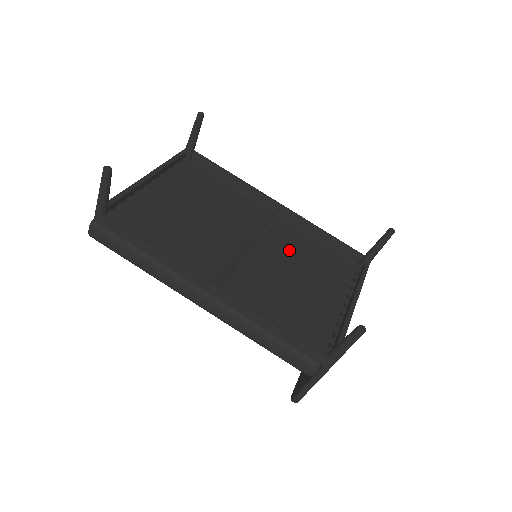
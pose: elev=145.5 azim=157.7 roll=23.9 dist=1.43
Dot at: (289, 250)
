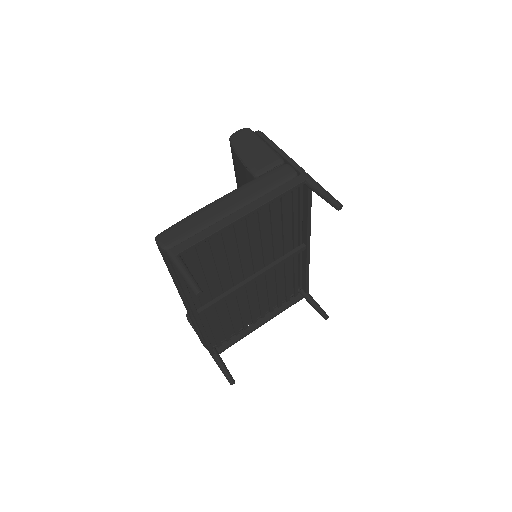
Dot at: (272, 280)
